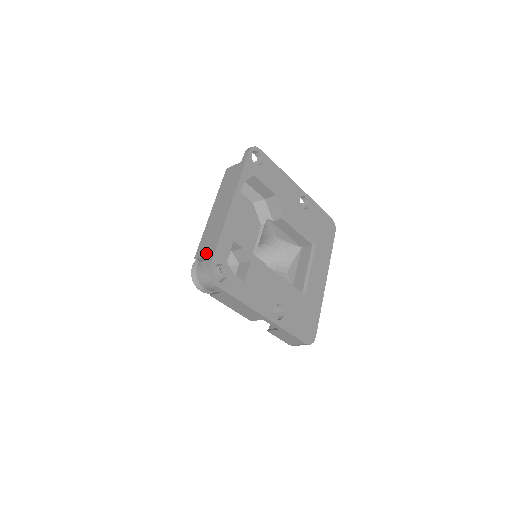
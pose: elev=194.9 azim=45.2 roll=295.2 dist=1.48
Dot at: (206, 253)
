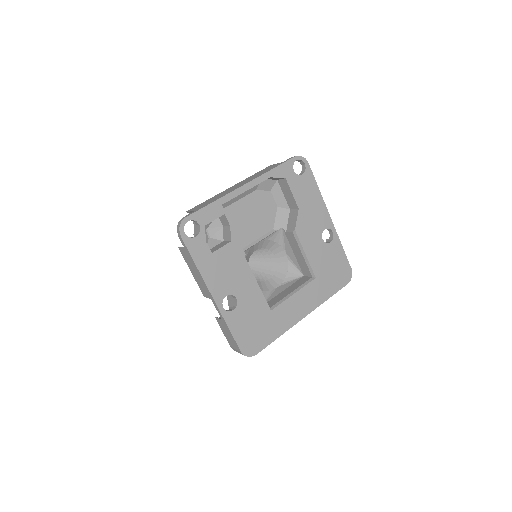
Dot at: (195, 209)
